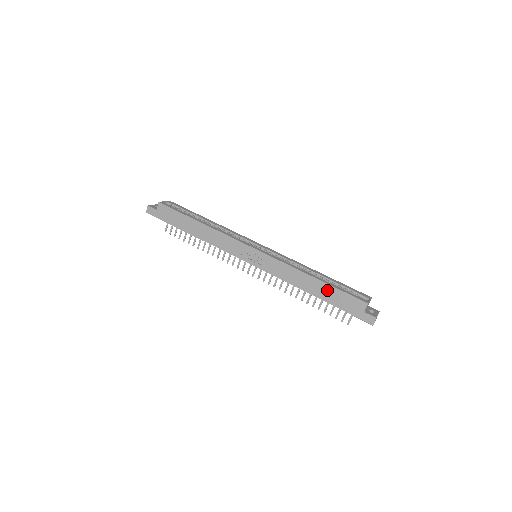
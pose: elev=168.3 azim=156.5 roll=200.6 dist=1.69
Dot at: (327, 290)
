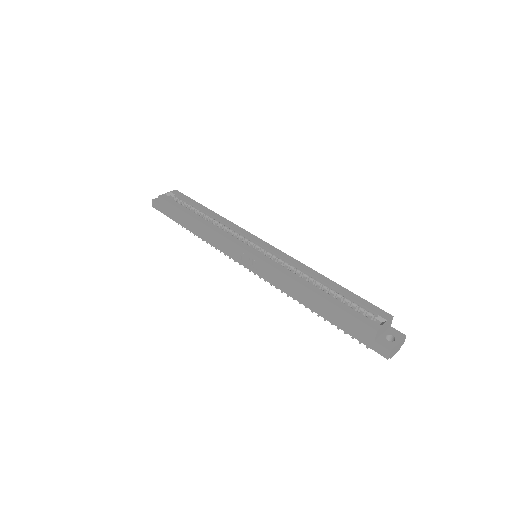
Dot at: (327, 307)
